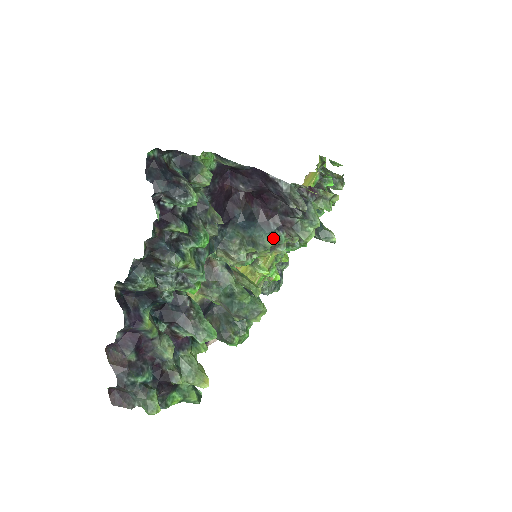
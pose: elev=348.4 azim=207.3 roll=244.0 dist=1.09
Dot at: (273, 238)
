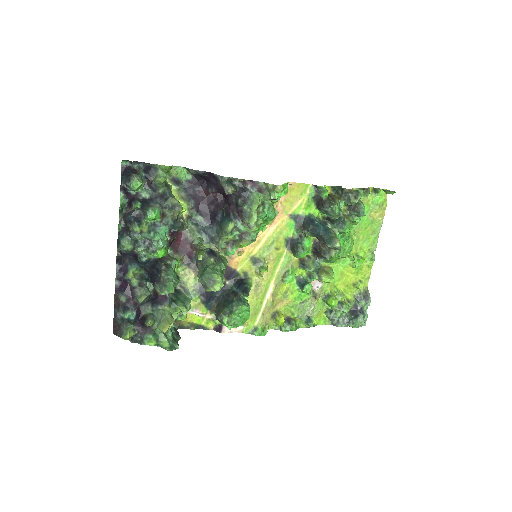
Dot at: (229, 224)
